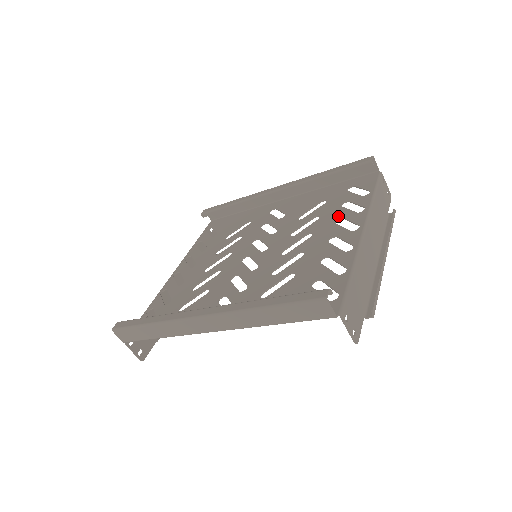
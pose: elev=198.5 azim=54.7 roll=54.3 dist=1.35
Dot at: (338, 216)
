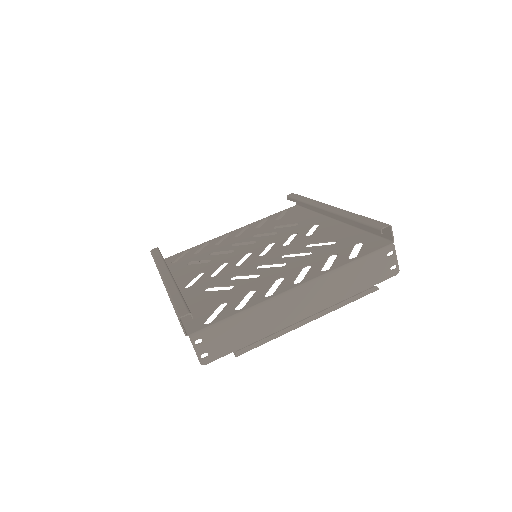
Dot at: (313, 263)
